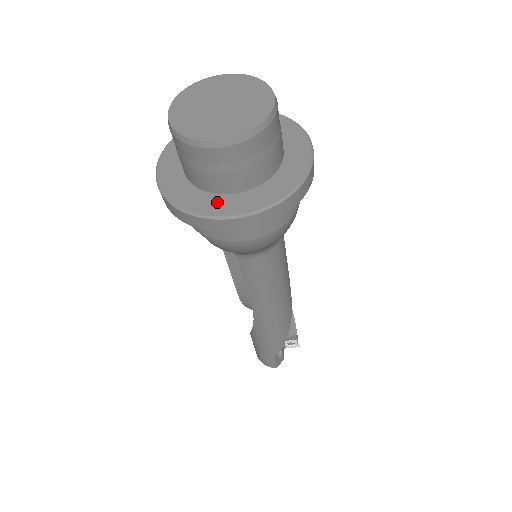
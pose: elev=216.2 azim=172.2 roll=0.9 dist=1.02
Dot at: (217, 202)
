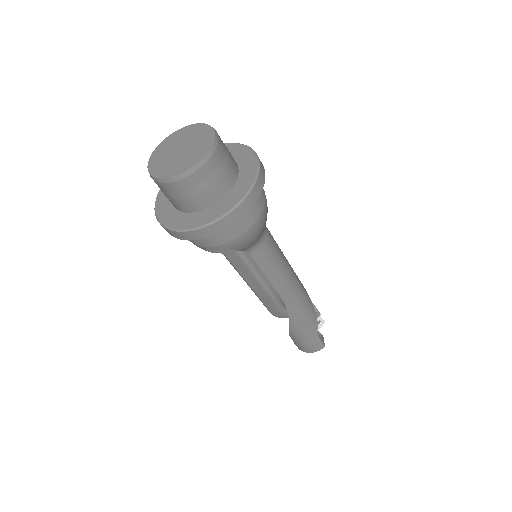
Dot at: (222, 205)
